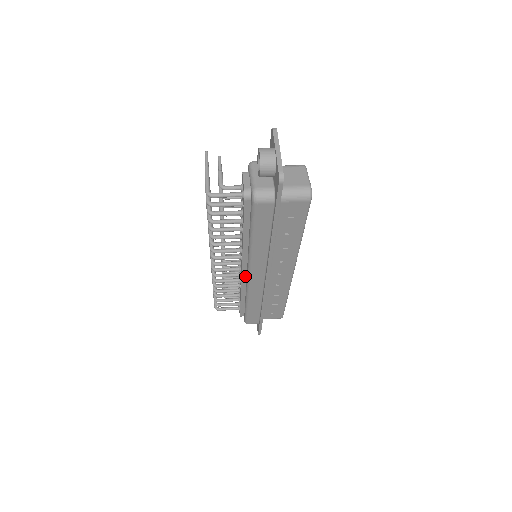
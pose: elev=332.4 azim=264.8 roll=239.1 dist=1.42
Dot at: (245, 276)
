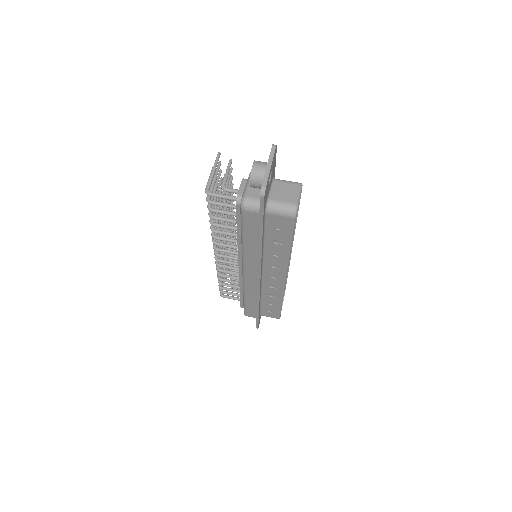
Dot at: occluded
